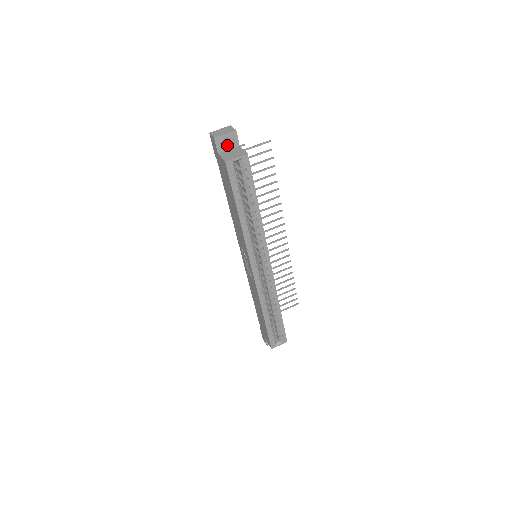
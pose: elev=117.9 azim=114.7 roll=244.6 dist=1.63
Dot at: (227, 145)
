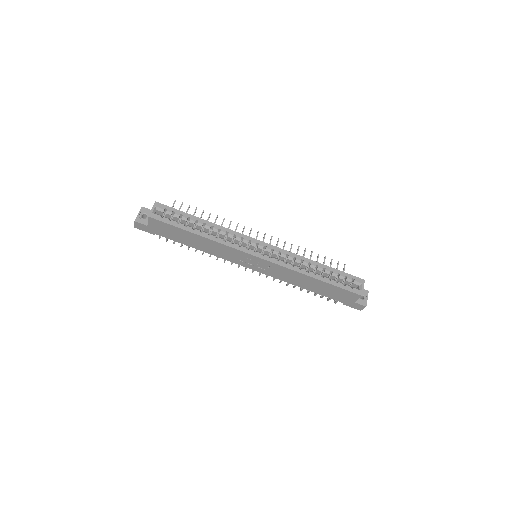
Dot at: (147, 218)
